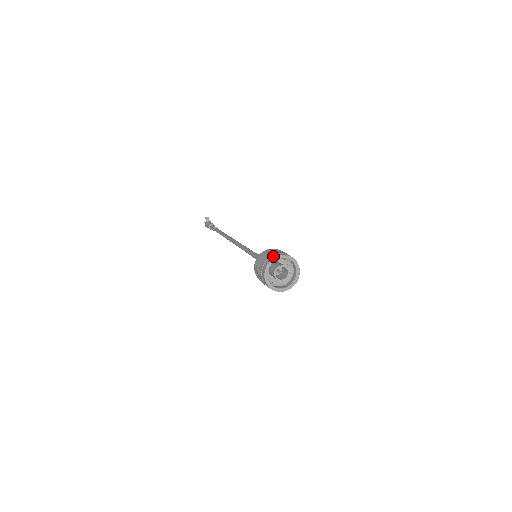
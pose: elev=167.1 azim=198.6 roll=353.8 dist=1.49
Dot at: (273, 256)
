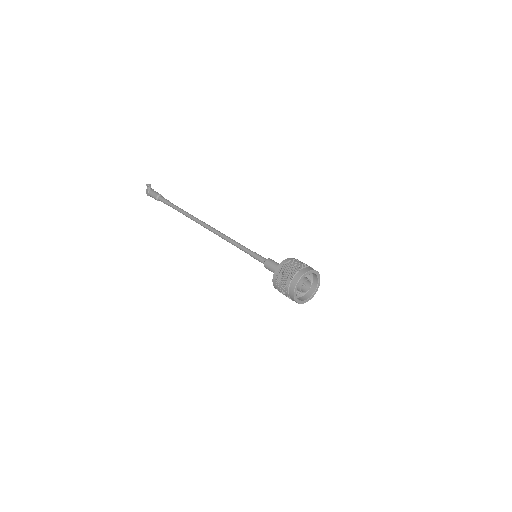
Dot at: (299, 273)
